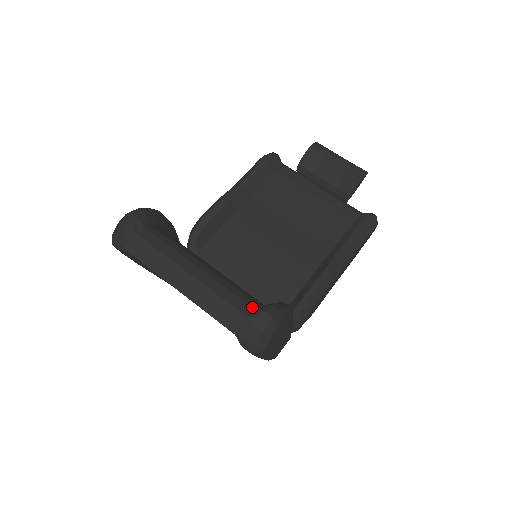
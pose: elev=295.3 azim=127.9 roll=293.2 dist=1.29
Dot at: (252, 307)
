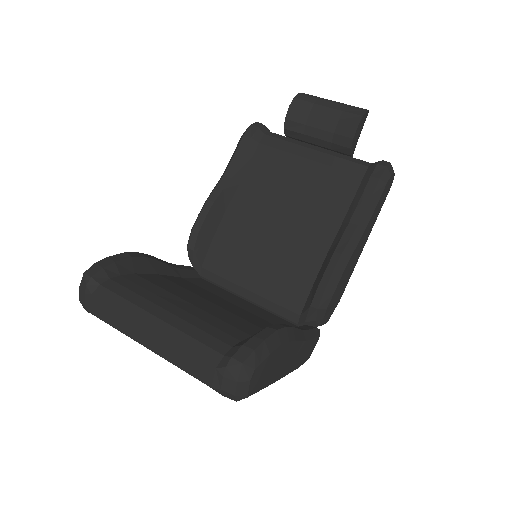
Dot at: (221, 353)
